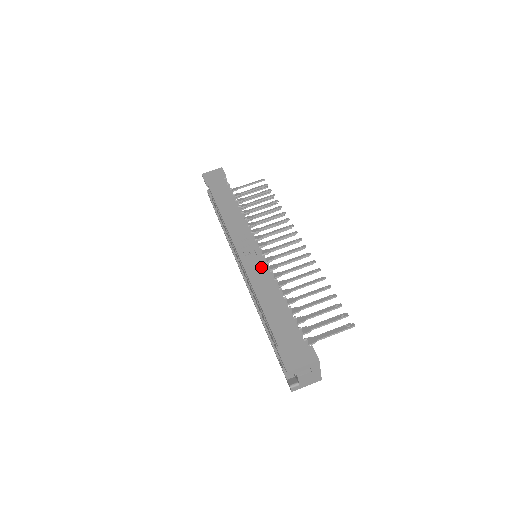
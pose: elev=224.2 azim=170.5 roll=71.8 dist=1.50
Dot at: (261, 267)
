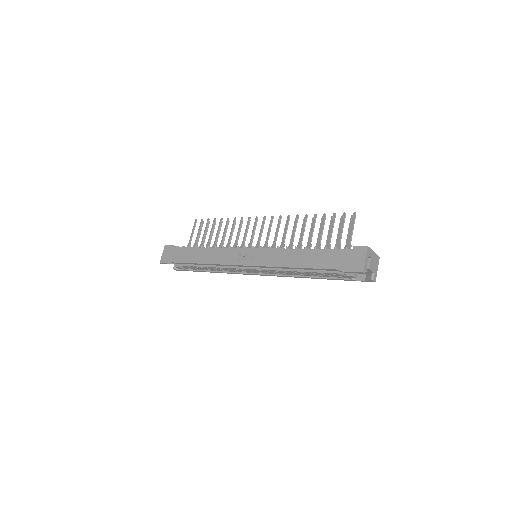
Dot at: (270, 253)
